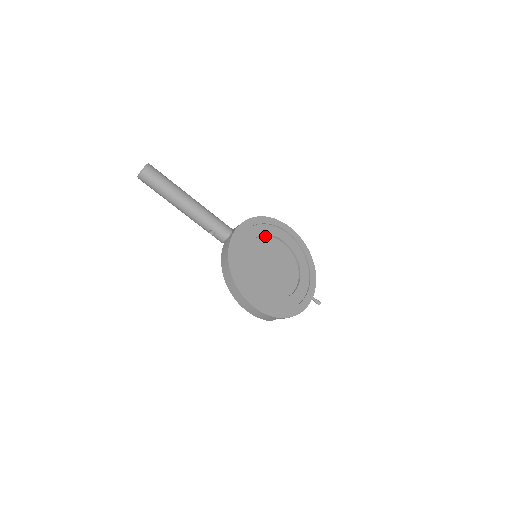
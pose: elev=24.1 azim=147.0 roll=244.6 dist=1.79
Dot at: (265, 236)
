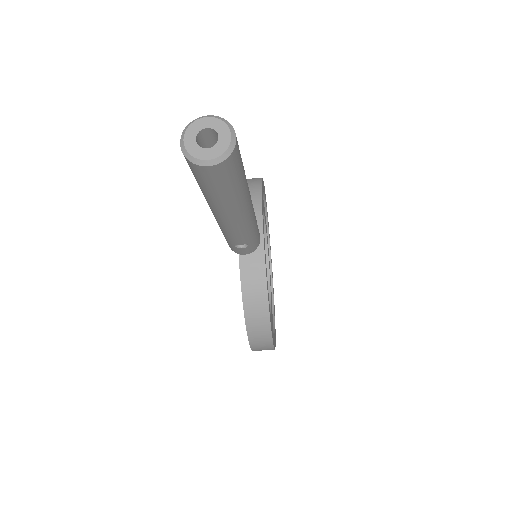
Dot at: occluded
